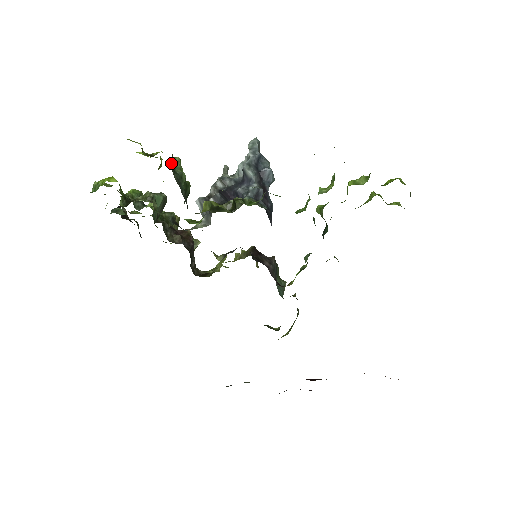
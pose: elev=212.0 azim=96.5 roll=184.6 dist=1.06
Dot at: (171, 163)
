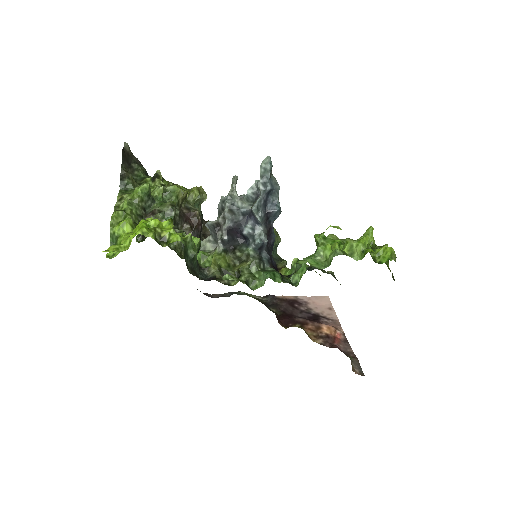
Dot at: (184, 255)
